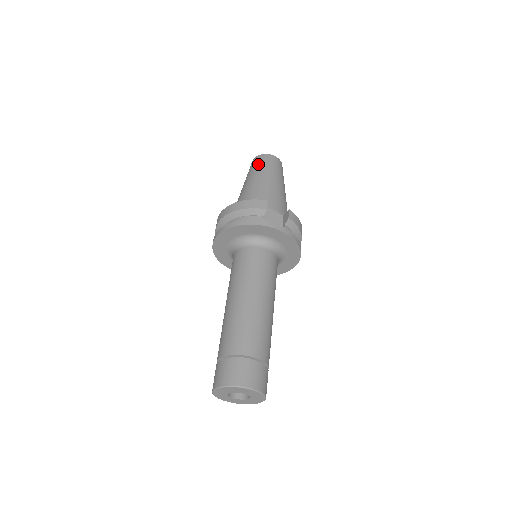
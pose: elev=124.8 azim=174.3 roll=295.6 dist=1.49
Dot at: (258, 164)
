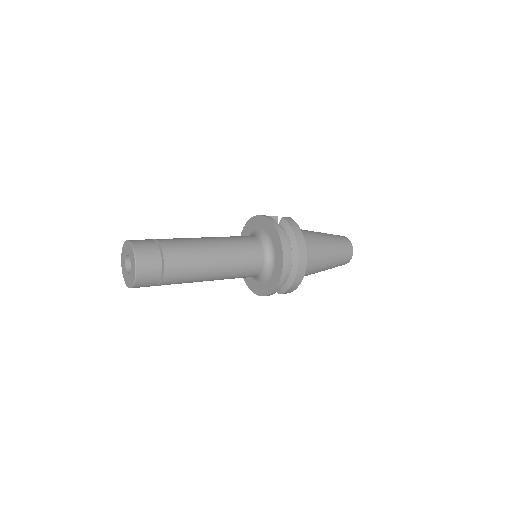
Dot at: occluded
